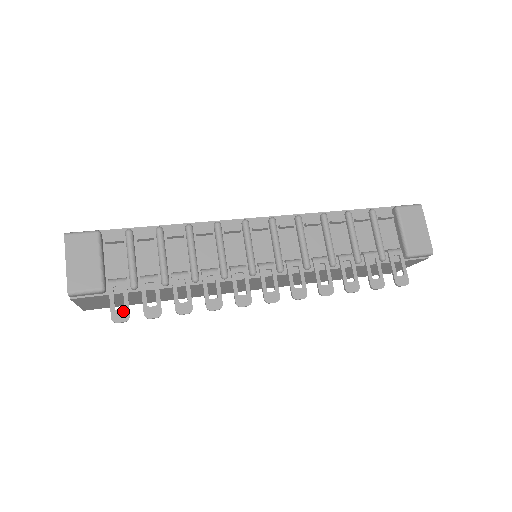
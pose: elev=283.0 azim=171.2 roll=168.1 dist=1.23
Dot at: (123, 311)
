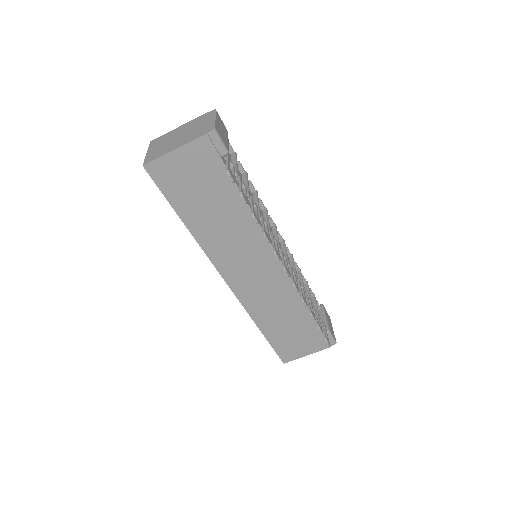
Dot at: (233, 175)
